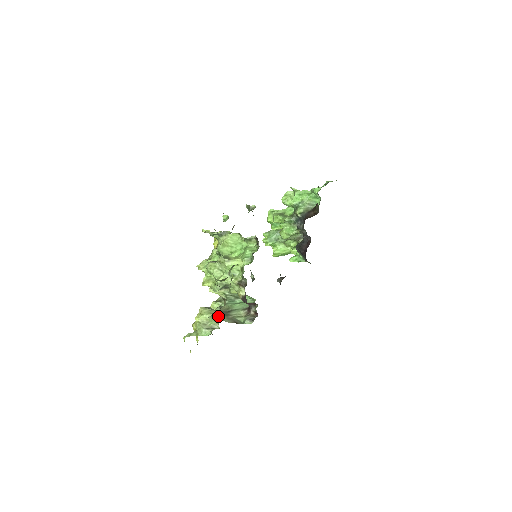
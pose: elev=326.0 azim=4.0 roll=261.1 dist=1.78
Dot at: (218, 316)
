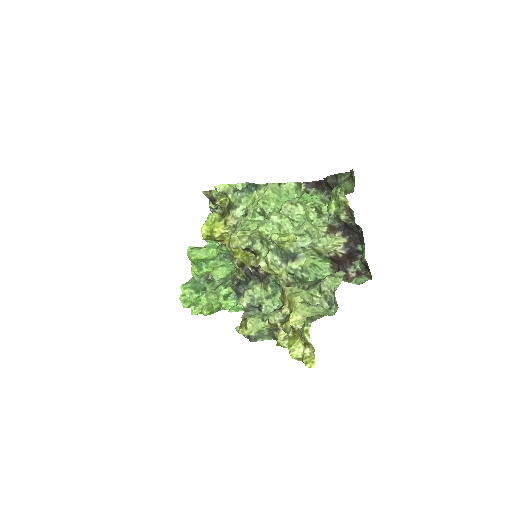
Dot at: (339, 271)
